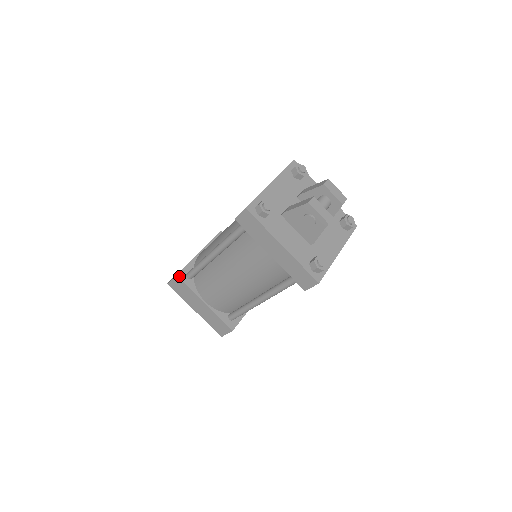
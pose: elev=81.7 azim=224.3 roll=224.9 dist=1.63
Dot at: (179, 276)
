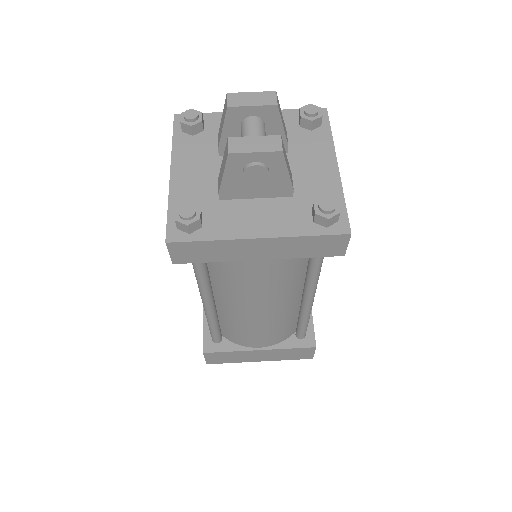
Dot at: (206, 351)
